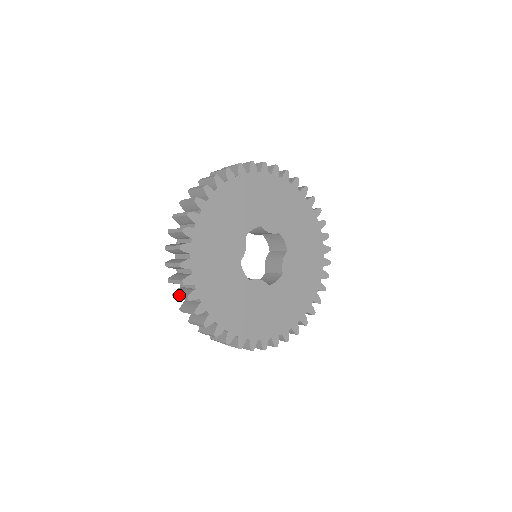
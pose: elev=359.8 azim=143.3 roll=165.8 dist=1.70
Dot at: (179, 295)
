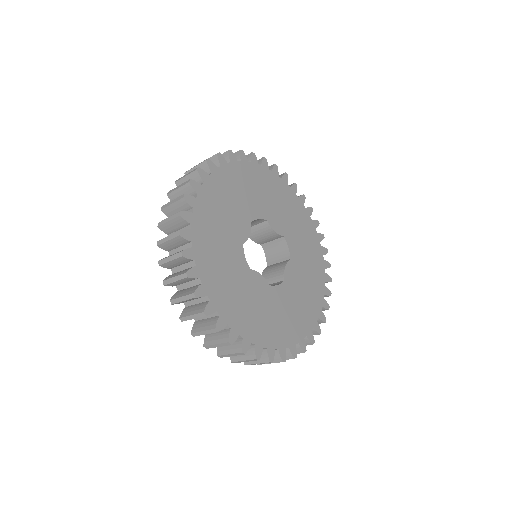
Dot at: (169, 256)
